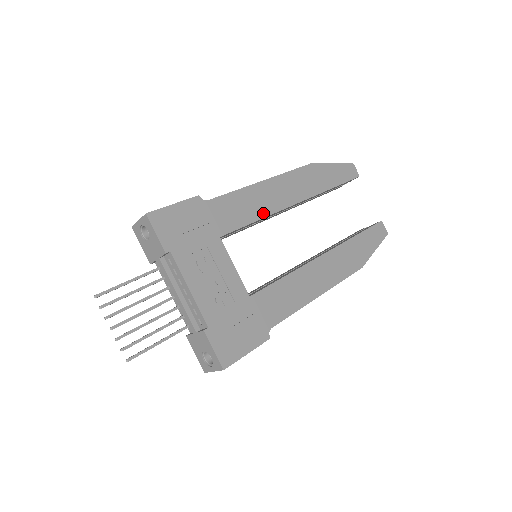
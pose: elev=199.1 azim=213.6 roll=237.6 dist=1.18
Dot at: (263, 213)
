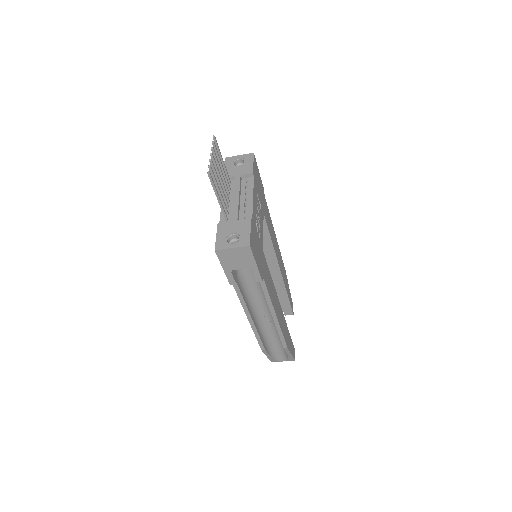
Dot at: (273, 243)
